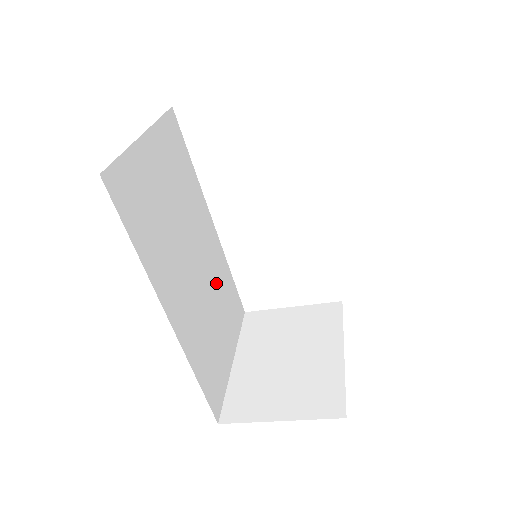
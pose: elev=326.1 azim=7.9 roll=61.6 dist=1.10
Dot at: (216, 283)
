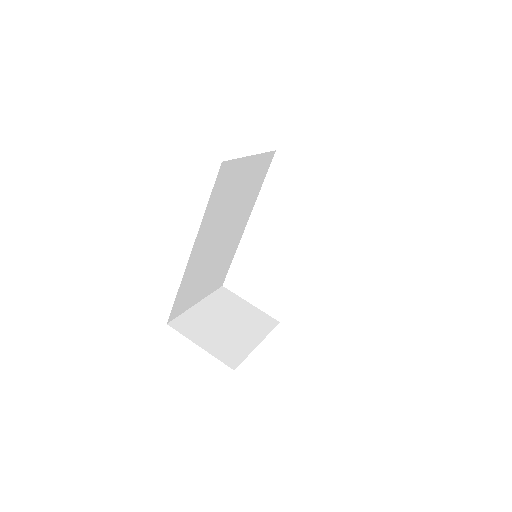
Dot at: (223, 255)
